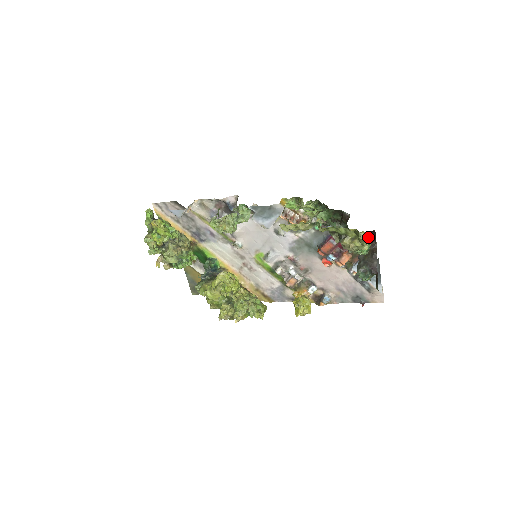
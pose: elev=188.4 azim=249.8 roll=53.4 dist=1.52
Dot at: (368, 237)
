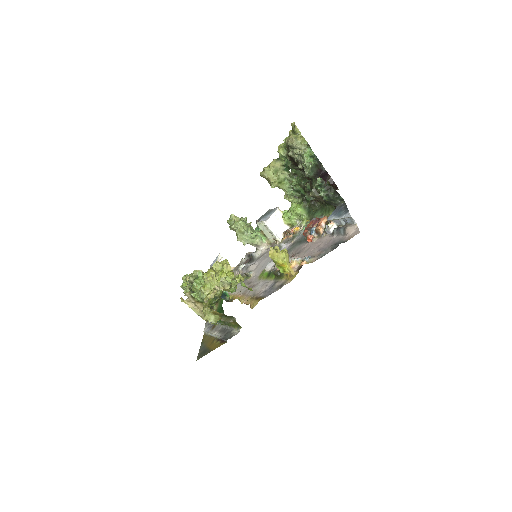
Dot at: (307, 143)
